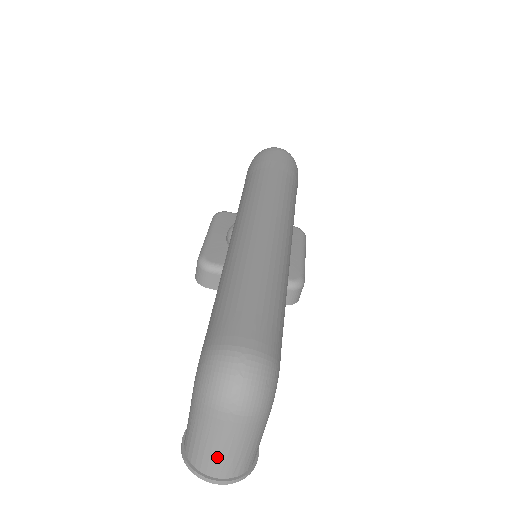
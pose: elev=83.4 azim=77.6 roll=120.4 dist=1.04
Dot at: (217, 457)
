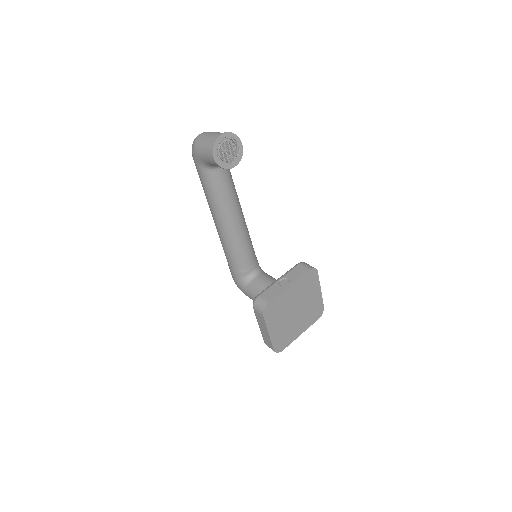
Dot at: (213, 135)
